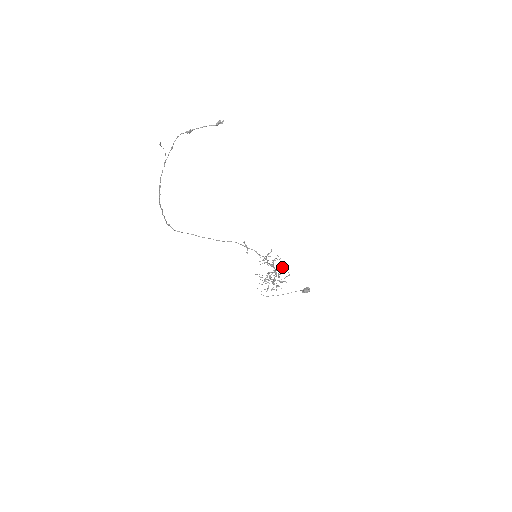
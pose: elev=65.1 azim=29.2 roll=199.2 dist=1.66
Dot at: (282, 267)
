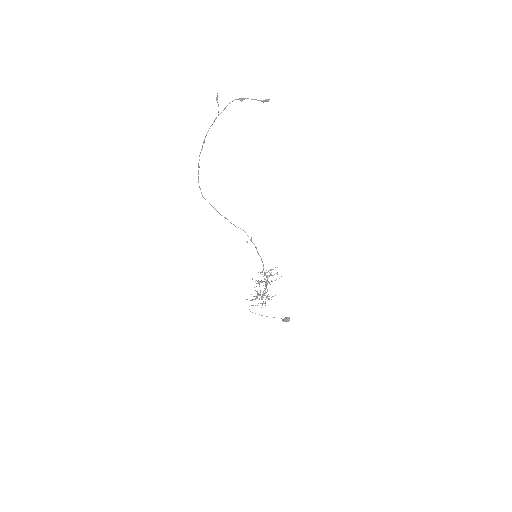
Dot at: occluded
